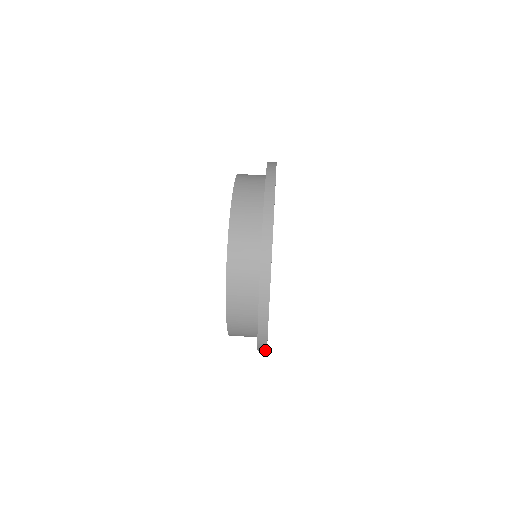
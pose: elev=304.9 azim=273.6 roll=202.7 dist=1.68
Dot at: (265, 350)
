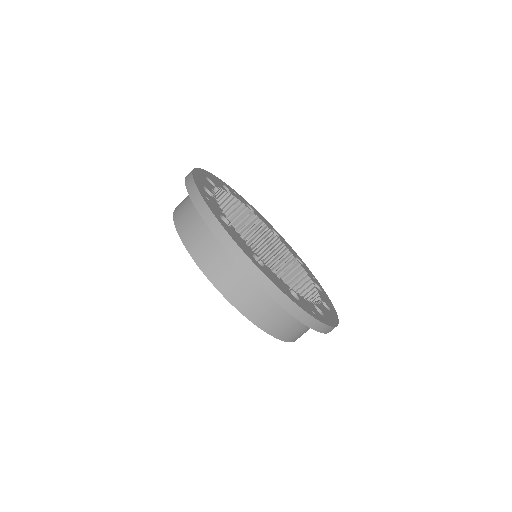
Dot at: occluded
